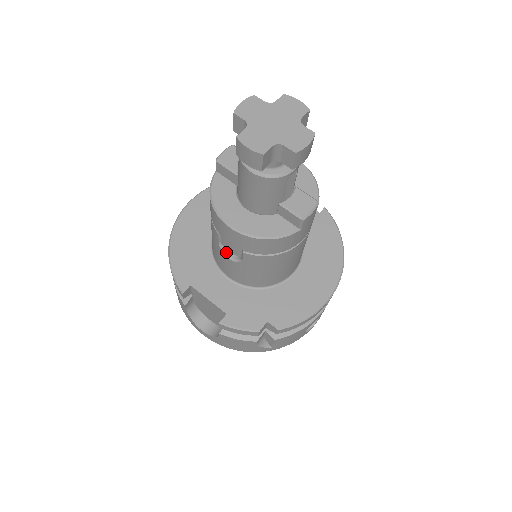
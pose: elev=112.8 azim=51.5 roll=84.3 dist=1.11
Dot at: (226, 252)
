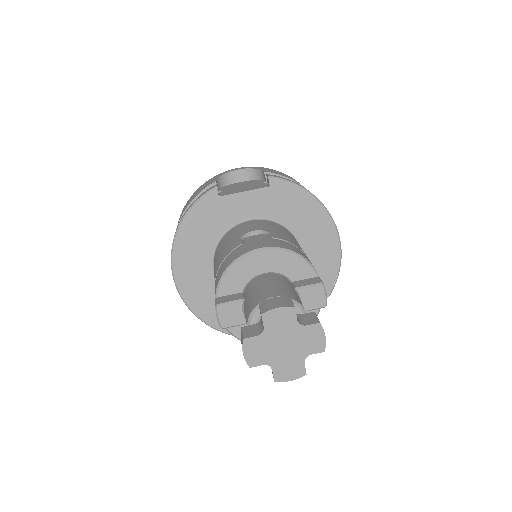
Dot at: occluded
